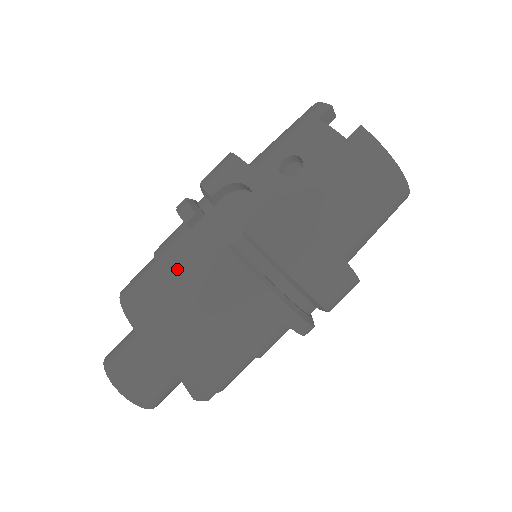
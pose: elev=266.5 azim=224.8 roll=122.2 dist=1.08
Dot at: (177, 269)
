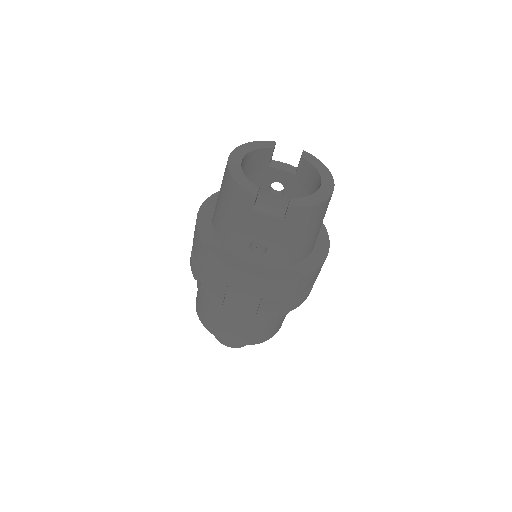
Dot at: (234, 319)
